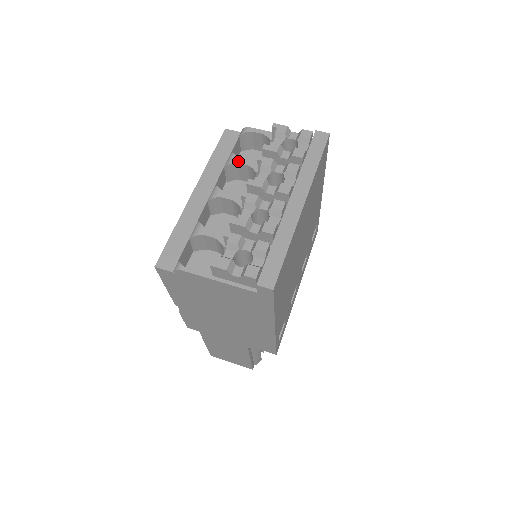
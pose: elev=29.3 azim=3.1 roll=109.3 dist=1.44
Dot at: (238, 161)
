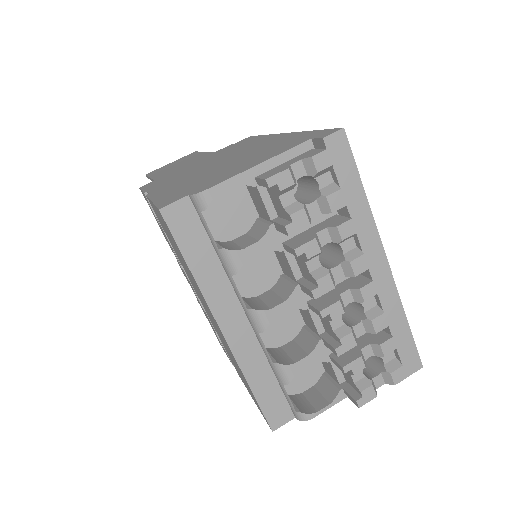
Dot at: (246, 257)
